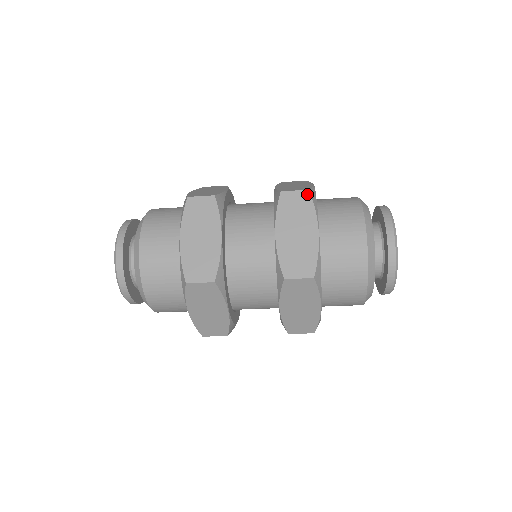
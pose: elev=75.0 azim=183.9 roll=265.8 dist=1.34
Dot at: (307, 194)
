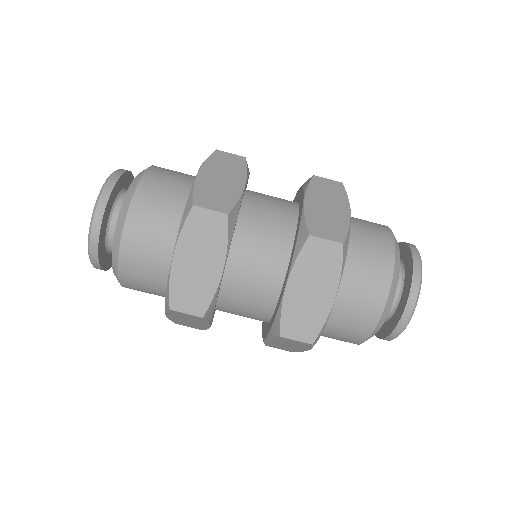
Dot at: (339, 249)
